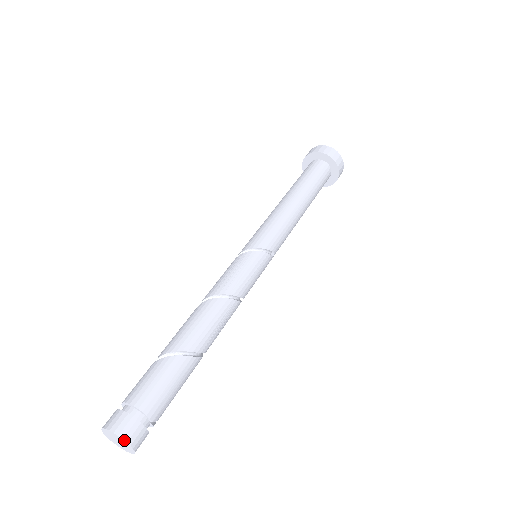
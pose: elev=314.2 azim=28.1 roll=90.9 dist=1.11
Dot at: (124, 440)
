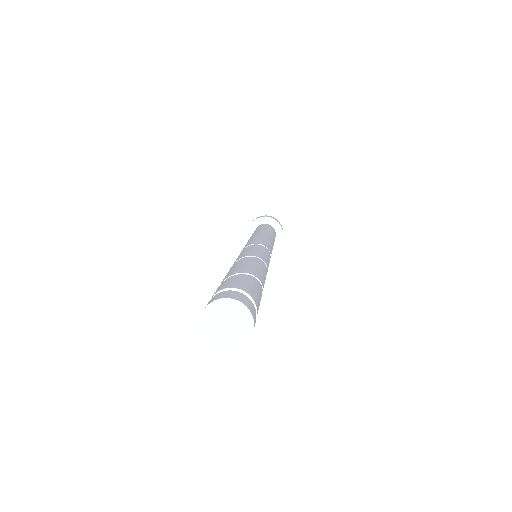
Dot at: occluded
